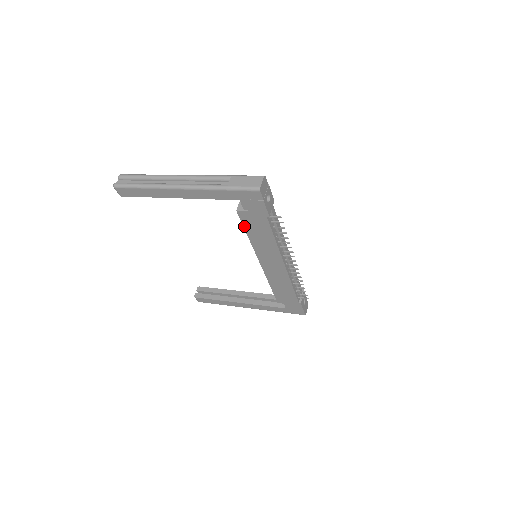
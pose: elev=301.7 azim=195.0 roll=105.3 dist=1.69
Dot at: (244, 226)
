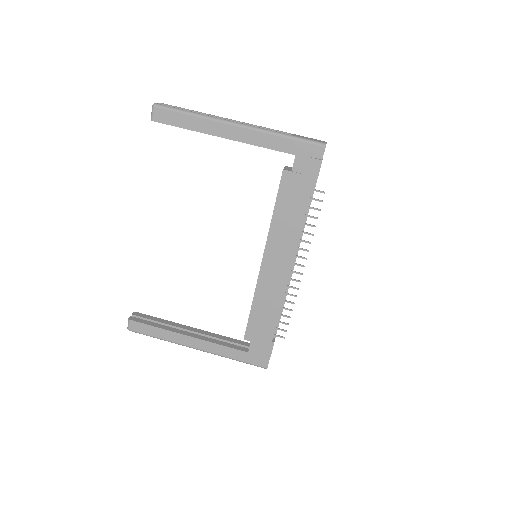
Dot at: (278, 195)
